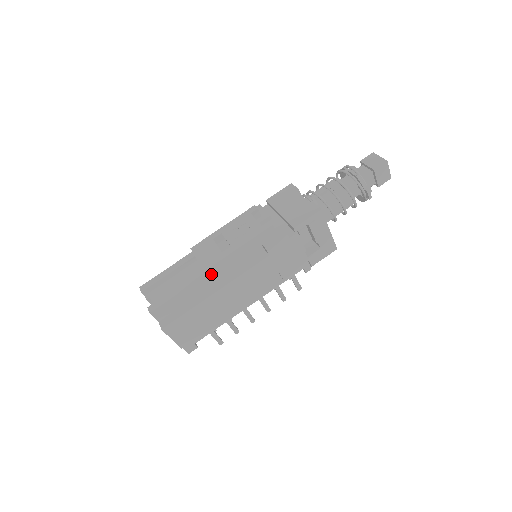
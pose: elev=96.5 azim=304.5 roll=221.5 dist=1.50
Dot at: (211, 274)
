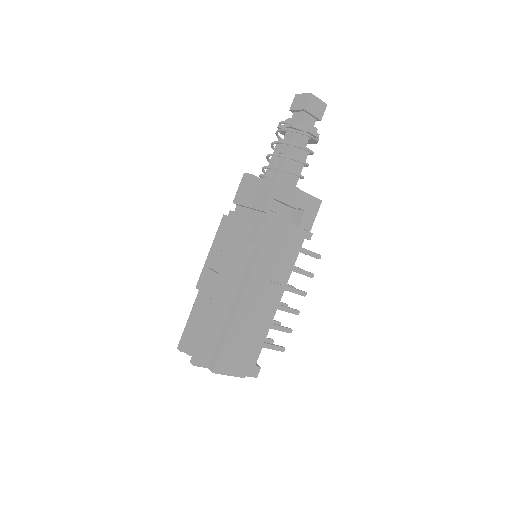
Dot at: (222, 299)
